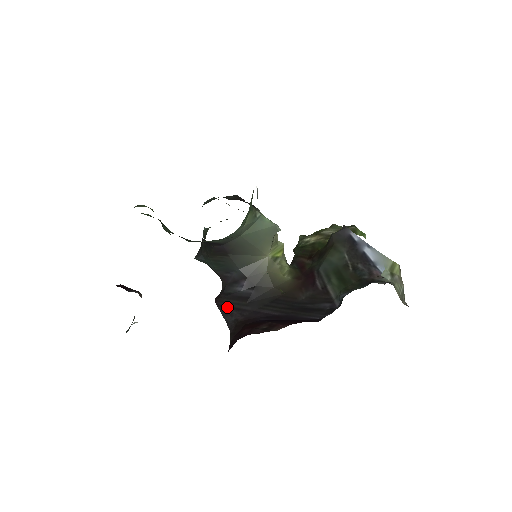
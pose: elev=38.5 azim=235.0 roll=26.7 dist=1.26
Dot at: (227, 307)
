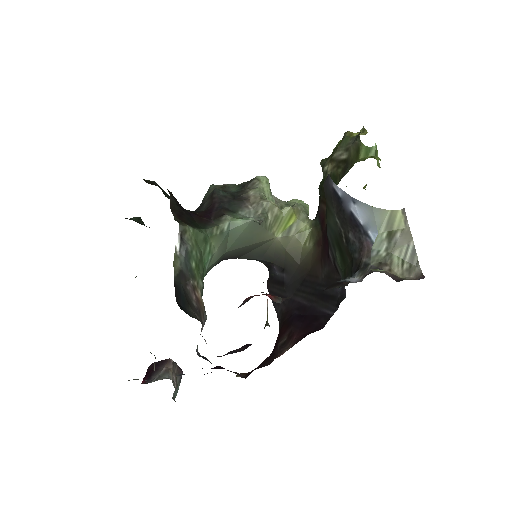
Dot at: (274, 294)
